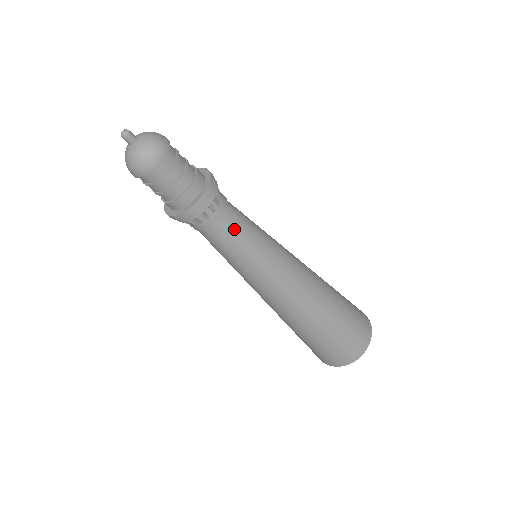
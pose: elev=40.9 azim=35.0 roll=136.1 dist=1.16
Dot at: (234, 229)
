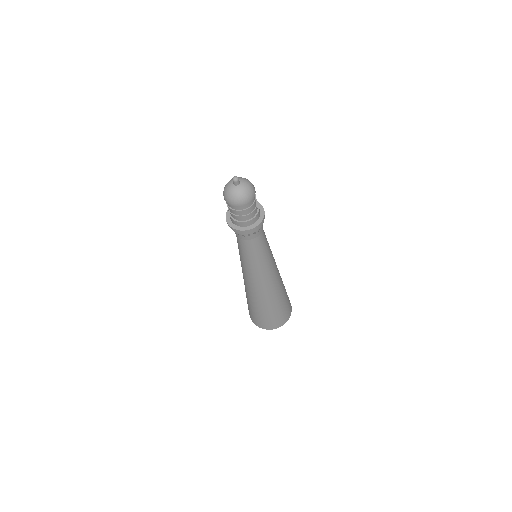
Dot at: (262, 241)
